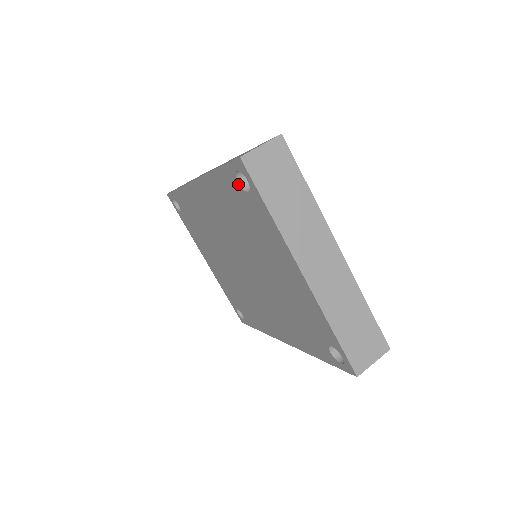
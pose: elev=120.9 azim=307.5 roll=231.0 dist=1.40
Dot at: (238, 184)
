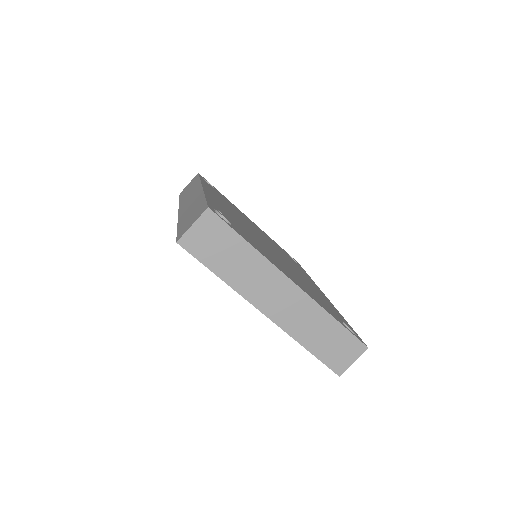
Dot at: occluded
